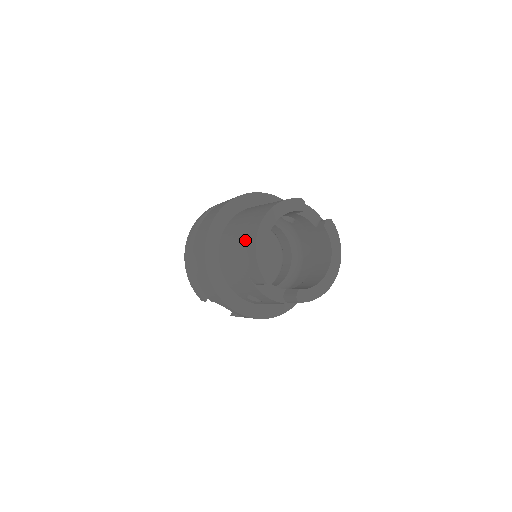
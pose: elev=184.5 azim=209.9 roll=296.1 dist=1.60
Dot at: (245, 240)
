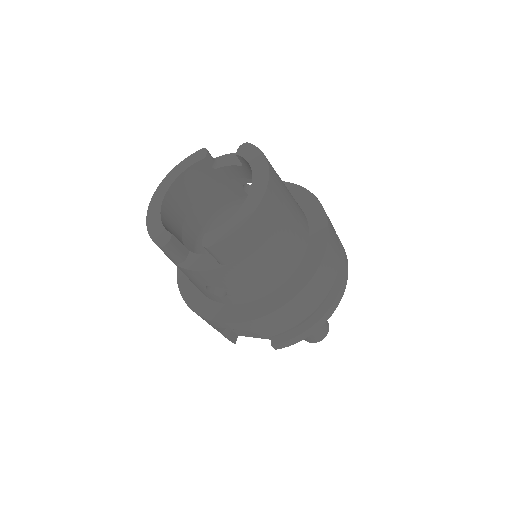
Dot at: occluded
